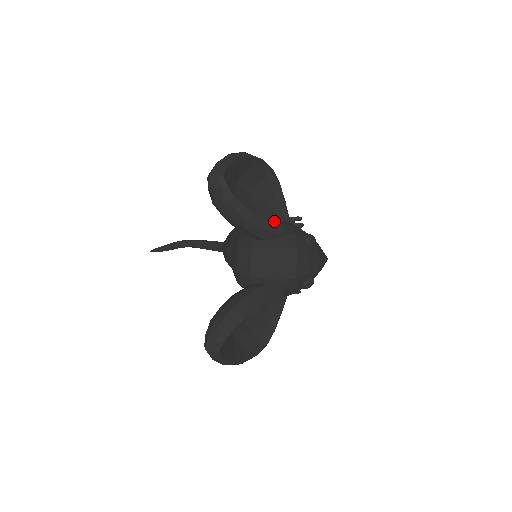
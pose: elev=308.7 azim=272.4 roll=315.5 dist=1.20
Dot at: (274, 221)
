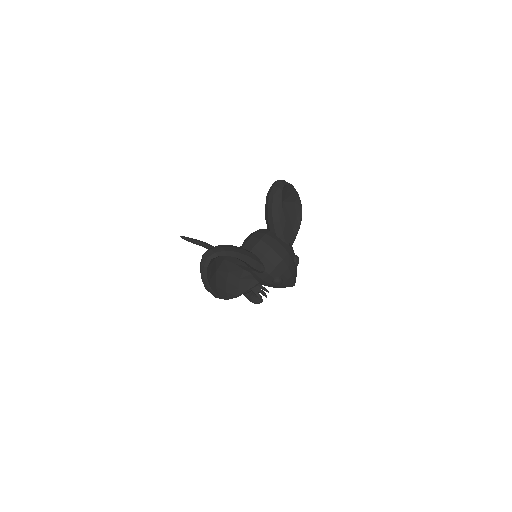
Dot at: occluded
